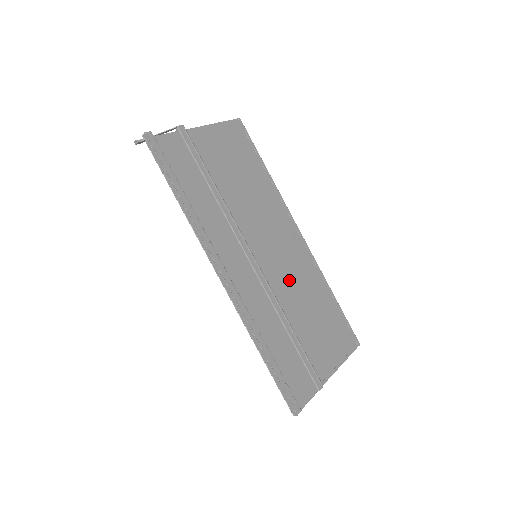
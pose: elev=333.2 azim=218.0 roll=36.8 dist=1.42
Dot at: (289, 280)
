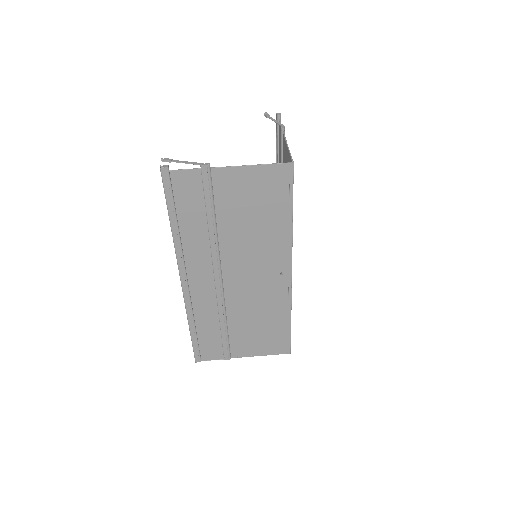
Dot at: (248, 300)
